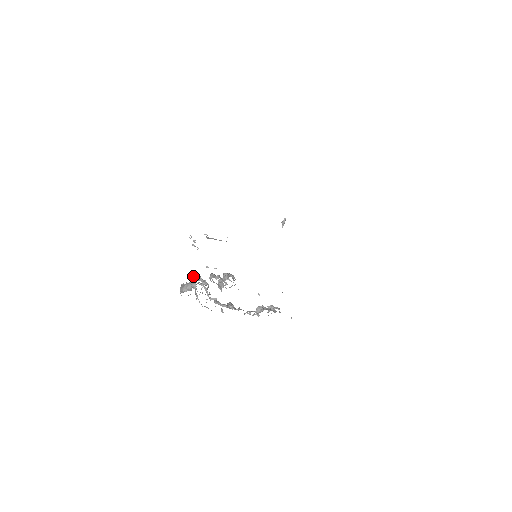
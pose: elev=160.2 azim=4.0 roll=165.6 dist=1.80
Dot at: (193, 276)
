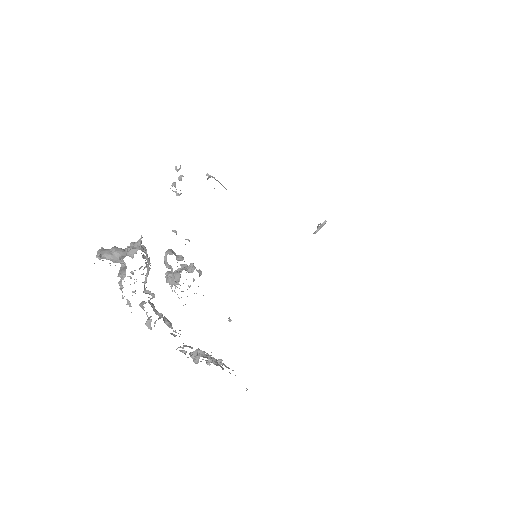
Dot at: (141, 235)
